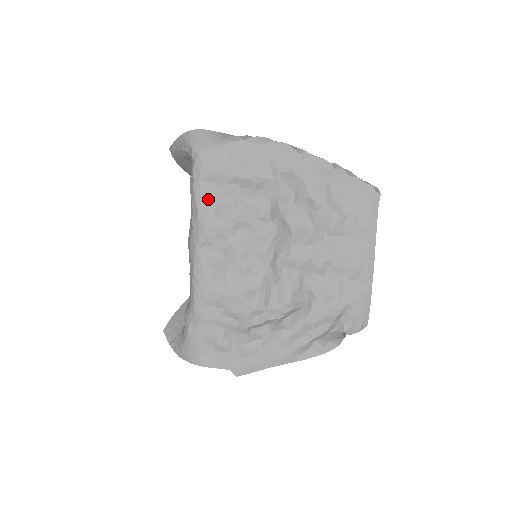
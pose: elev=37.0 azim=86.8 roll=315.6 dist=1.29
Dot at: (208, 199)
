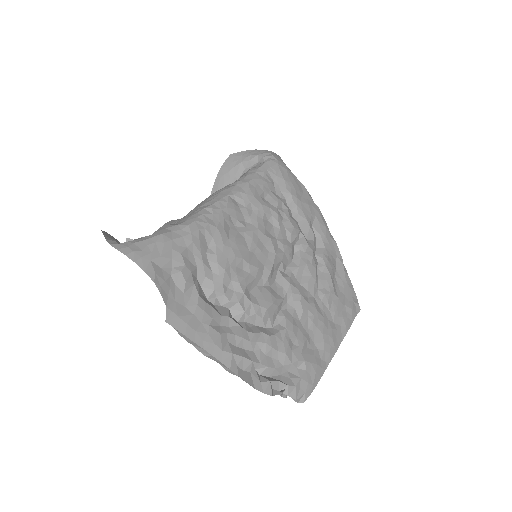
Dot at: (265, 183)
